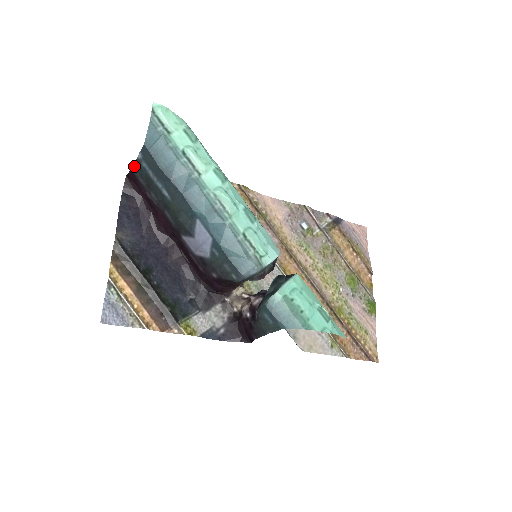
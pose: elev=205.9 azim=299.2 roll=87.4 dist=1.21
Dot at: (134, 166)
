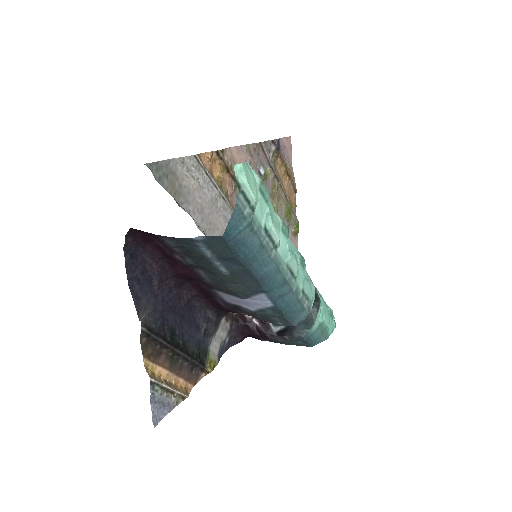
Dot at: (173, 238)
